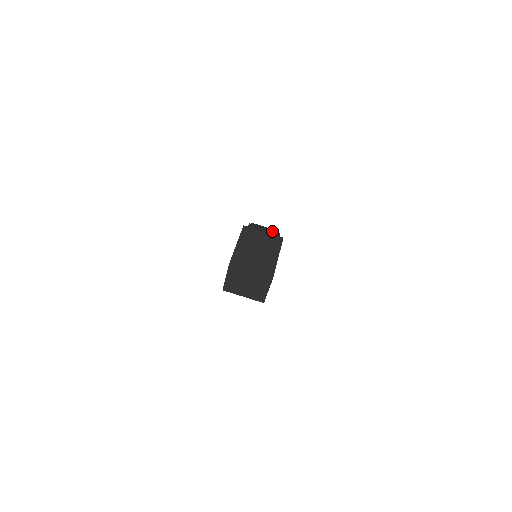
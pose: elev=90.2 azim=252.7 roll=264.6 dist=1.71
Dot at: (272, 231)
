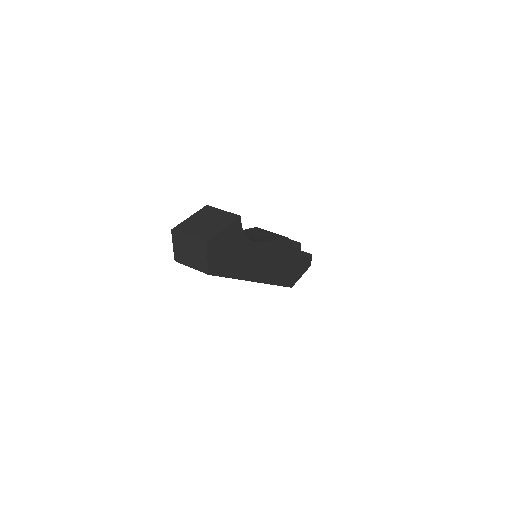
Dot at: (277, 234)
